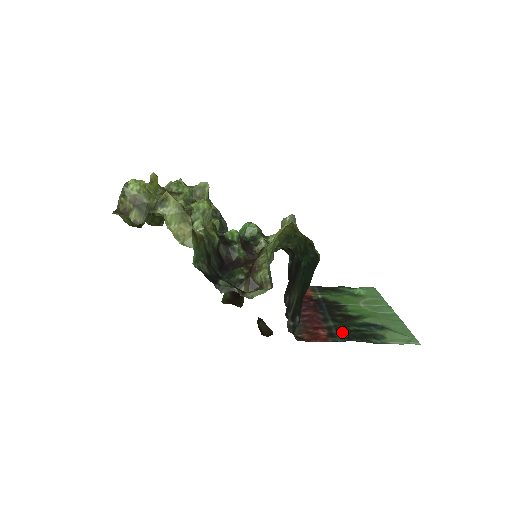
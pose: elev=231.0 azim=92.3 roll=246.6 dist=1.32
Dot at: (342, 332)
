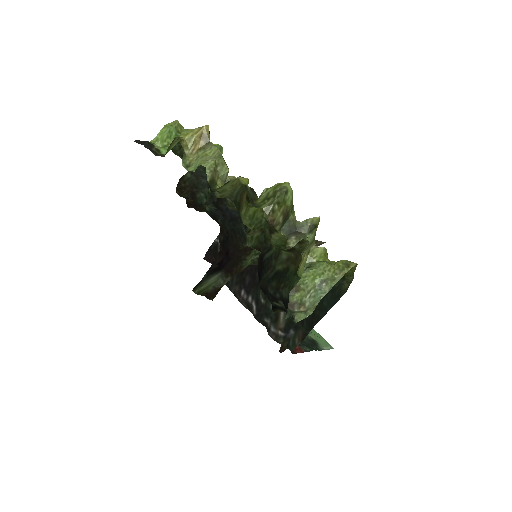
Dot at: occluded
